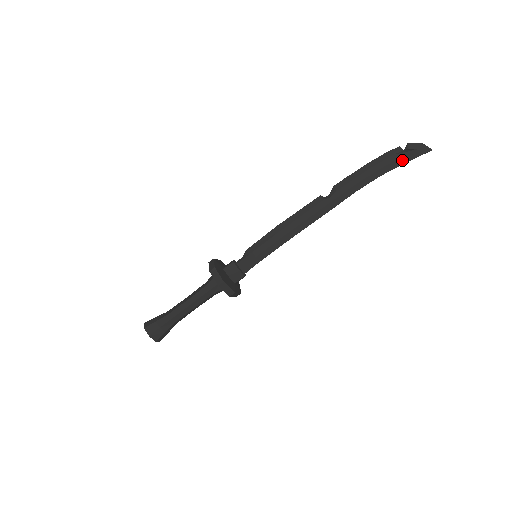
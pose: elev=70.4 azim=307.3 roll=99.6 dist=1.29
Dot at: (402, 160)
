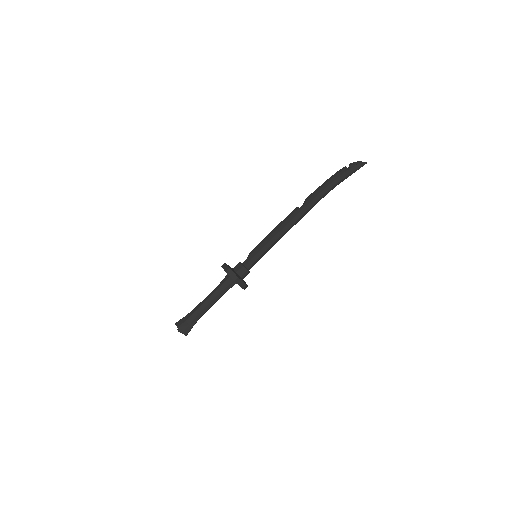
Dot at: (347, 173)
